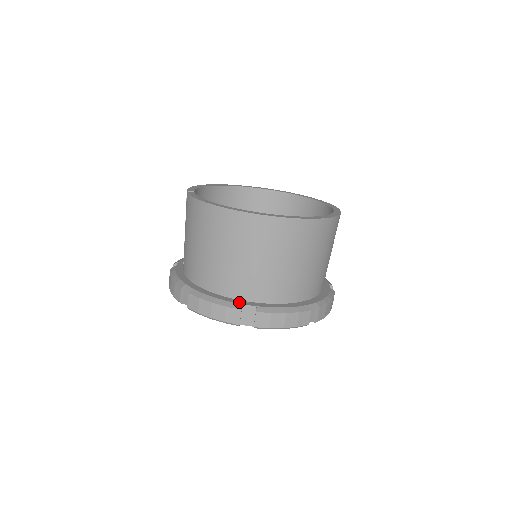
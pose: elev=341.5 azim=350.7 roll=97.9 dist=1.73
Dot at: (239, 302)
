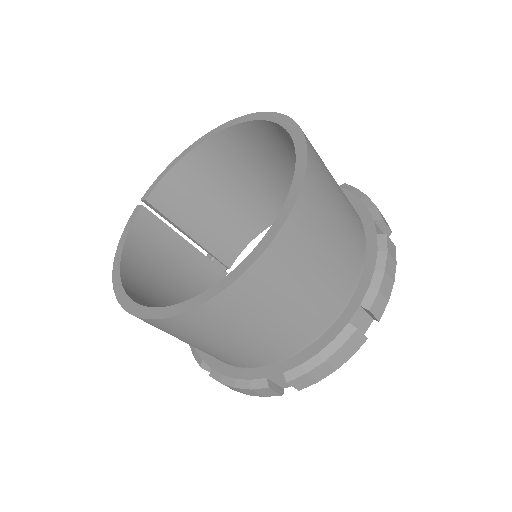
Dot at: (202, 354)
